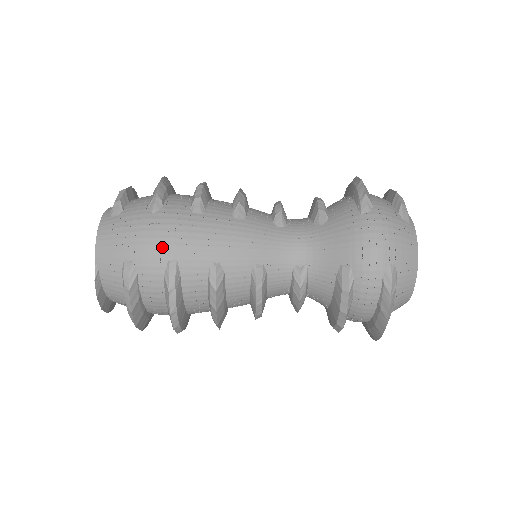
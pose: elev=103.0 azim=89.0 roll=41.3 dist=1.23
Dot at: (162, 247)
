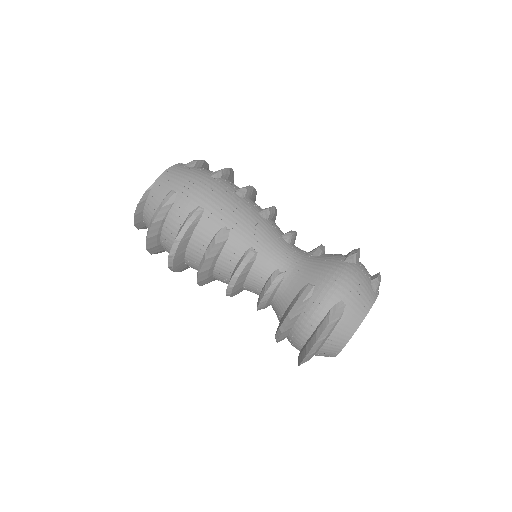
Dot at: (202, 196)
